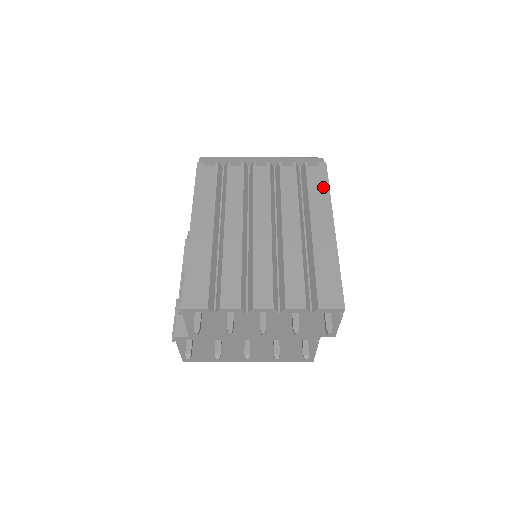
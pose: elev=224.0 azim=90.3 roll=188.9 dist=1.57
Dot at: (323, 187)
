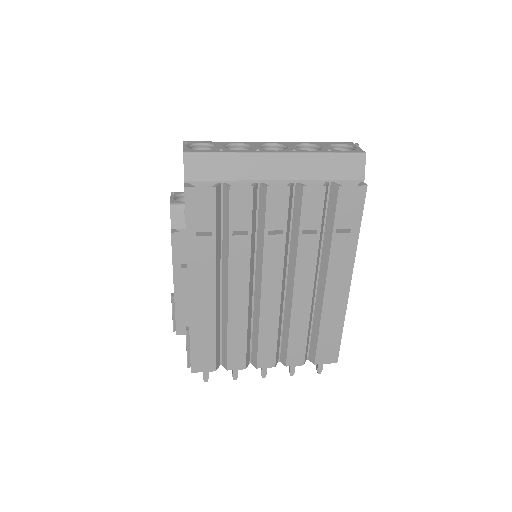
Dot at: (352, 230)
